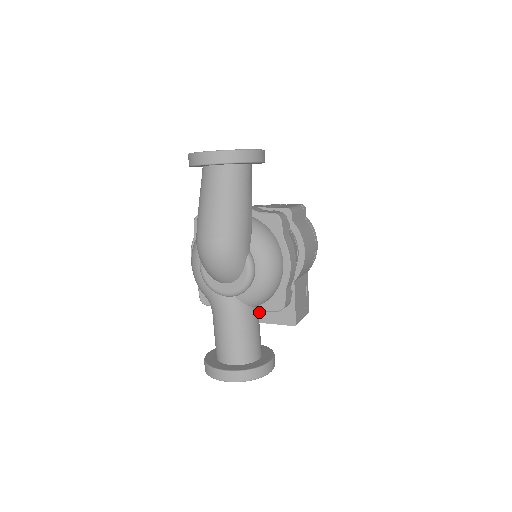
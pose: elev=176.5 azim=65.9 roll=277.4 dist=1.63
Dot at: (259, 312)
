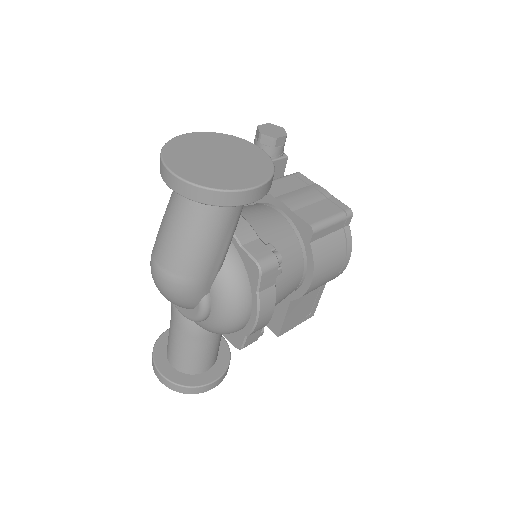
Dot at: occluded
